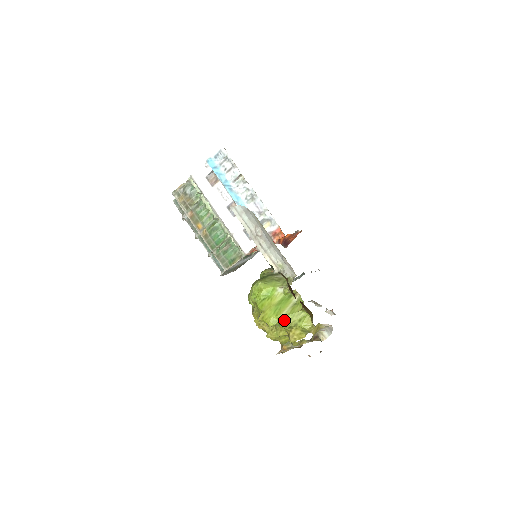
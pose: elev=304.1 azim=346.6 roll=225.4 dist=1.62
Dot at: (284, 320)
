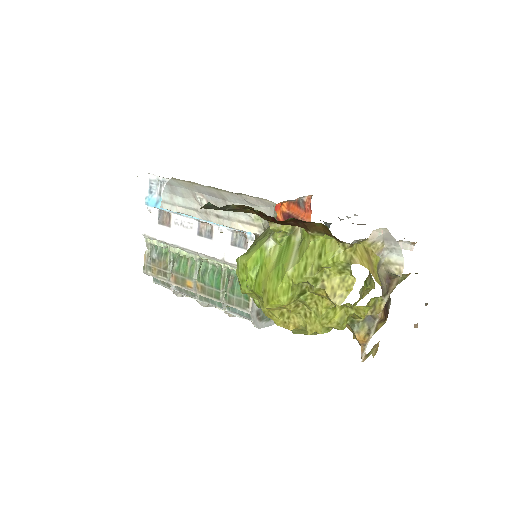
Dot at: (296, 276)
